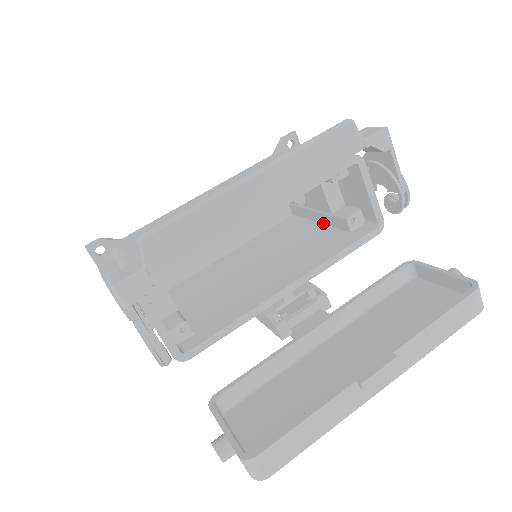
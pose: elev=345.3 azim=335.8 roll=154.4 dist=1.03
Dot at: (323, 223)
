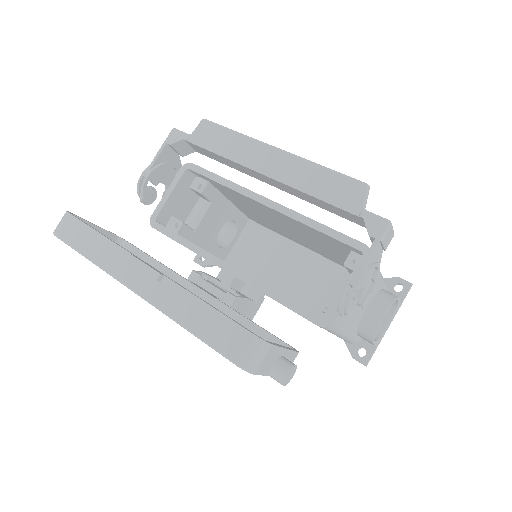
Dot at: occluded
